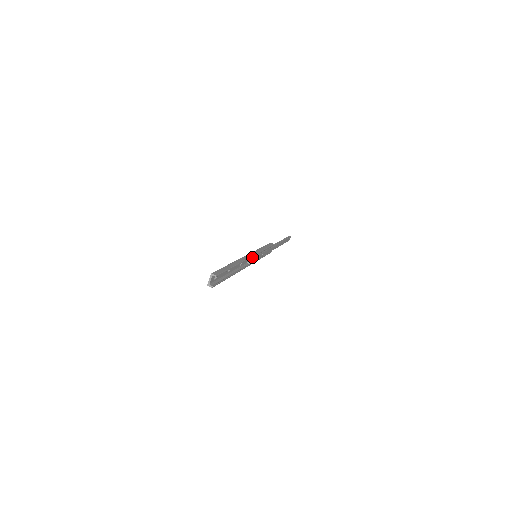
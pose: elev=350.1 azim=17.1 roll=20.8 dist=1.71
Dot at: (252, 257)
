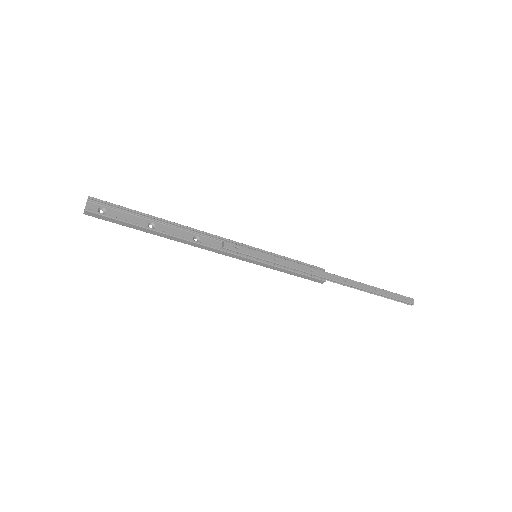
Dot at: (232, 244)
